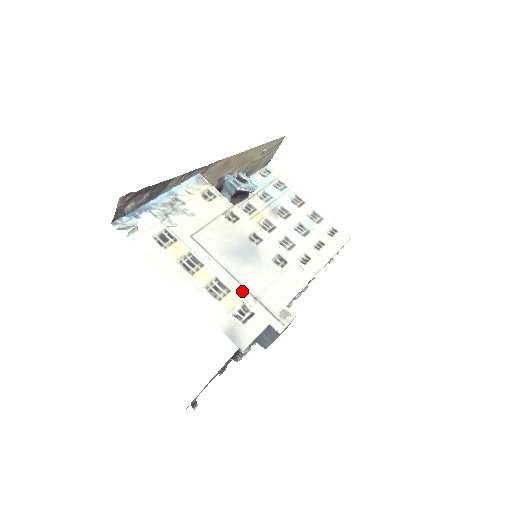
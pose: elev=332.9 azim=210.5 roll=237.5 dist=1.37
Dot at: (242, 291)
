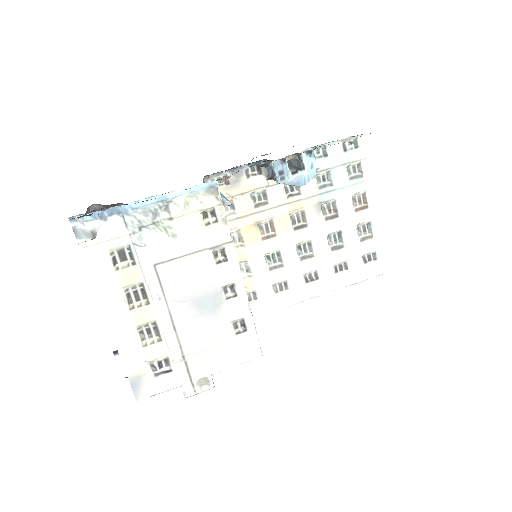
Dot at: (174, 345)
